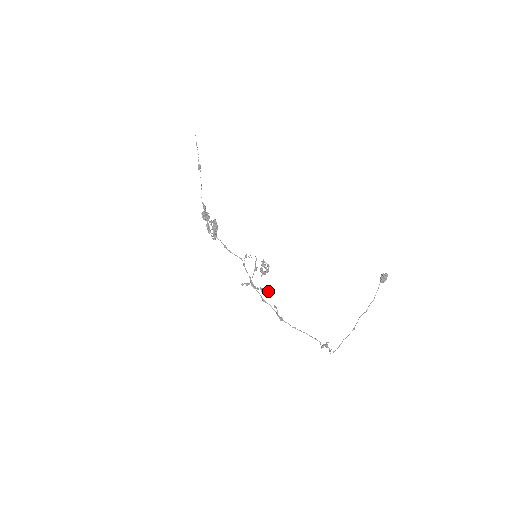
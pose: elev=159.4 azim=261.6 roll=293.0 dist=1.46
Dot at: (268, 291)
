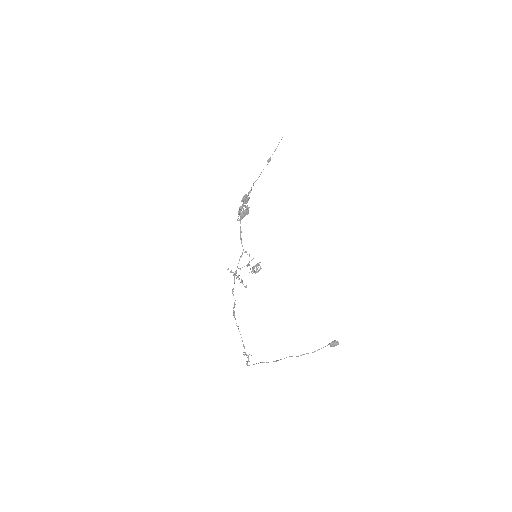
Dot at: occluded
